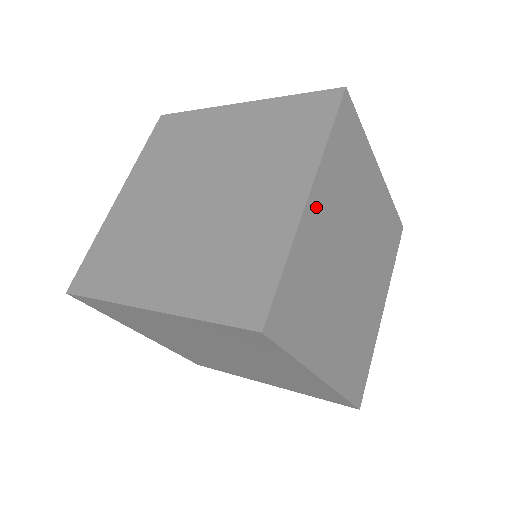
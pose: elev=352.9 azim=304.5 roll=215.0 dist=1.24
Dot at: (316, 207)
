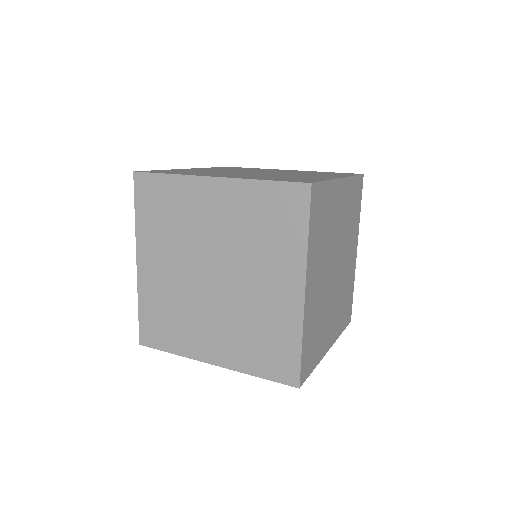
Dot at: (310, 288)
